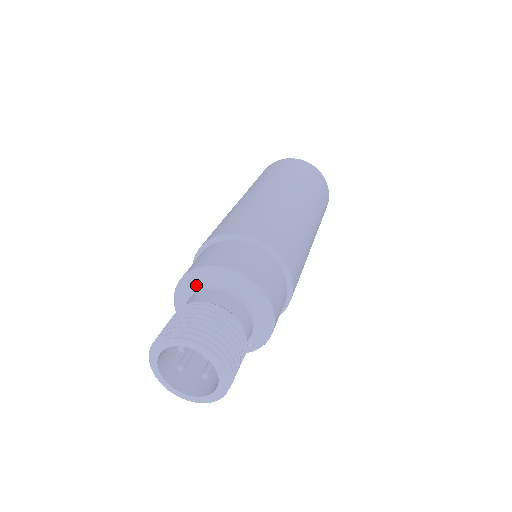
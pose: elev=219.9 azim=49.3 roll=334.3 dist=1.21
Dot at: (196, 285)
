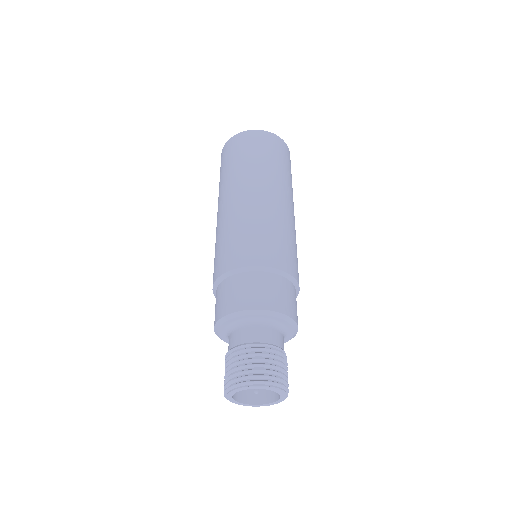
Dot at: (256, 319)
